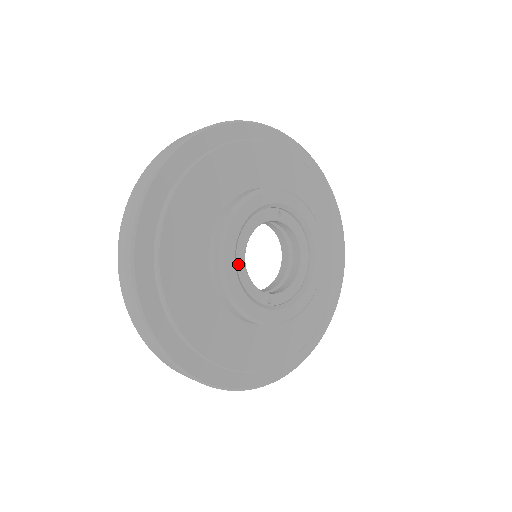
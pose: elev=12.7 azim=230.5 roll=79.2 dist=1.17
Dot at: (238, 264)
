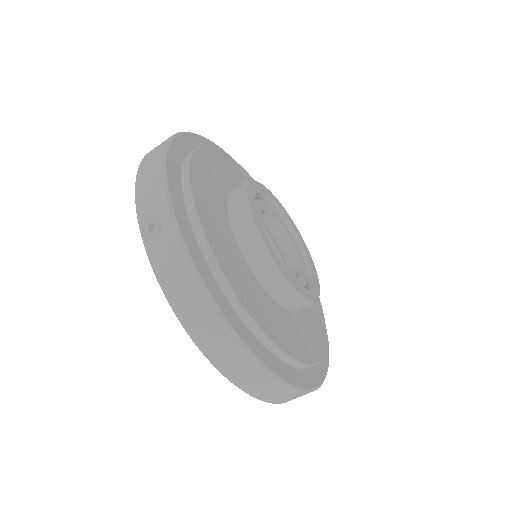
Dot at: occluded
